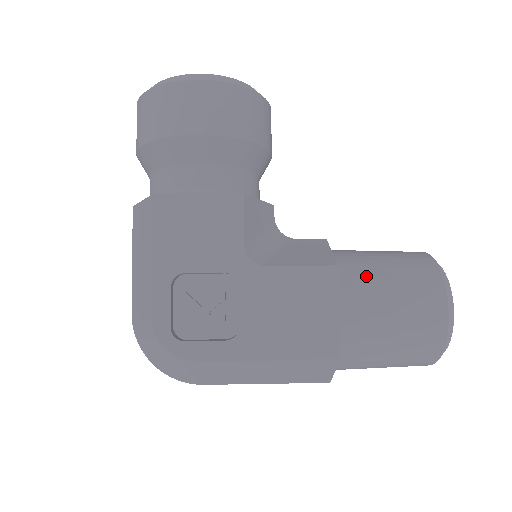
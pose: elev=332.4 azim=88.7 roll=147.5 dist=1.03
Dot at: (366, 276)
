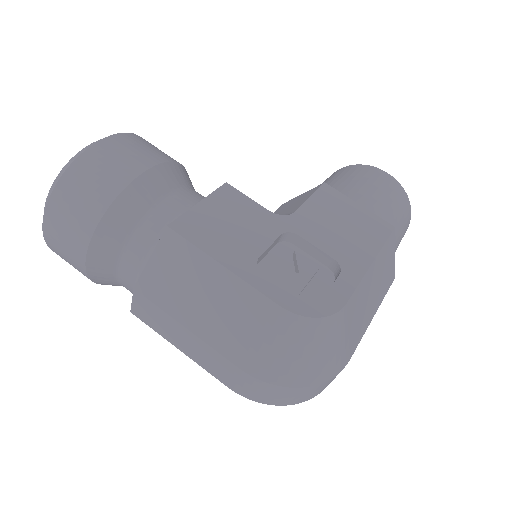
Dot at: (336, 189)
